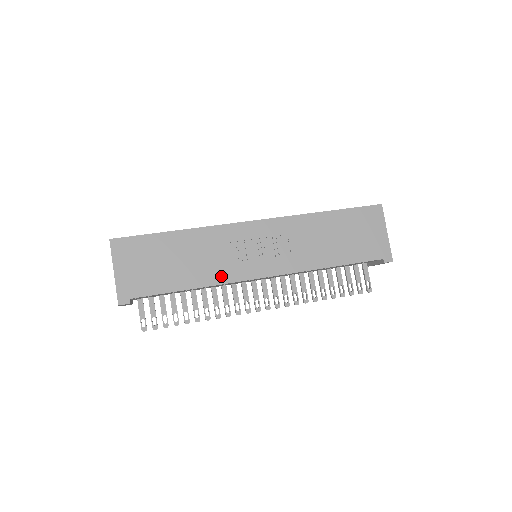
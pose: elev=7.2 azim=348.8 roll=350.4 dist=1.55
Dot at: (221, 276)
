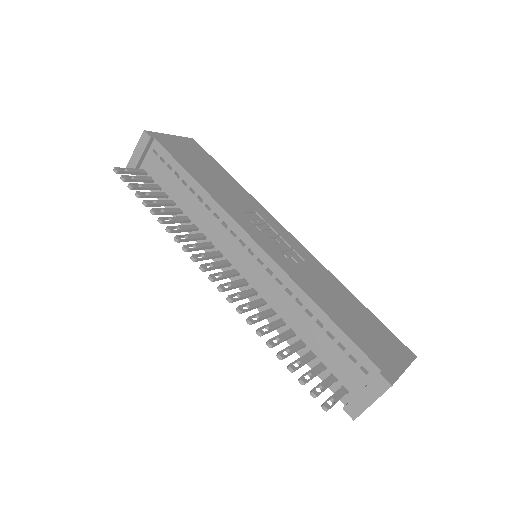
Dot at: (224, 203)
